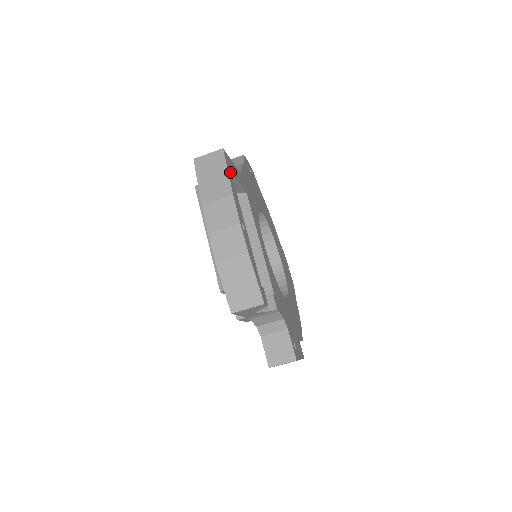
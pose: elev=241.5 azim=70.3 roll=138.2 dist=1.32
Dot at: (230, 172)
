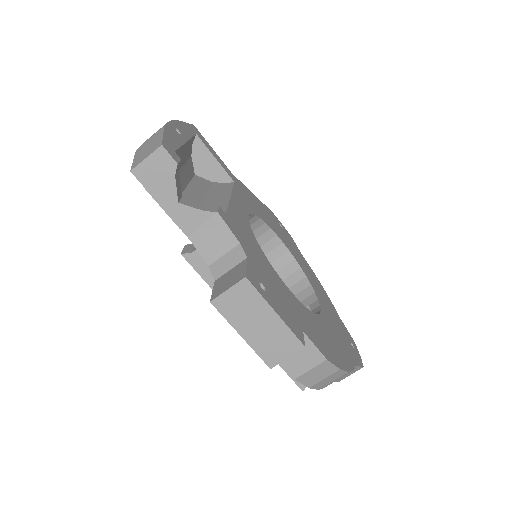
Dot at: (193, 131)
